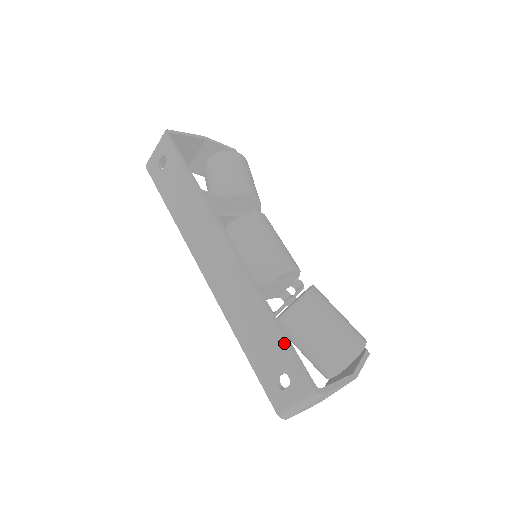
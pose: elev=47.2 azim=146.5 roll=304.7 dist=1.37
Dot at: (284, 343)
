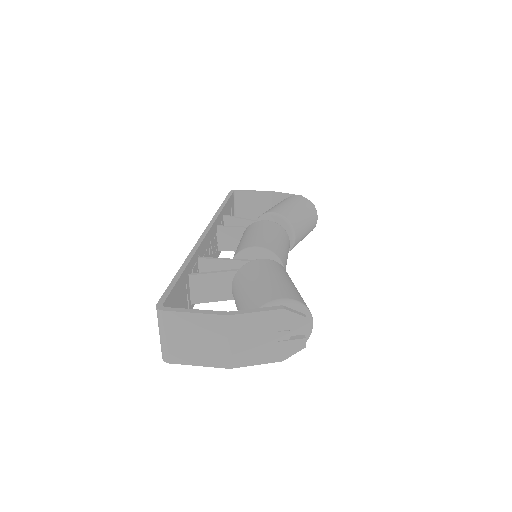
Dot at: (173, 281)
